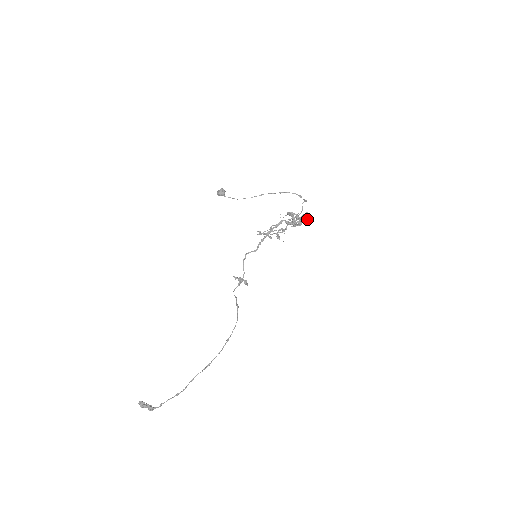
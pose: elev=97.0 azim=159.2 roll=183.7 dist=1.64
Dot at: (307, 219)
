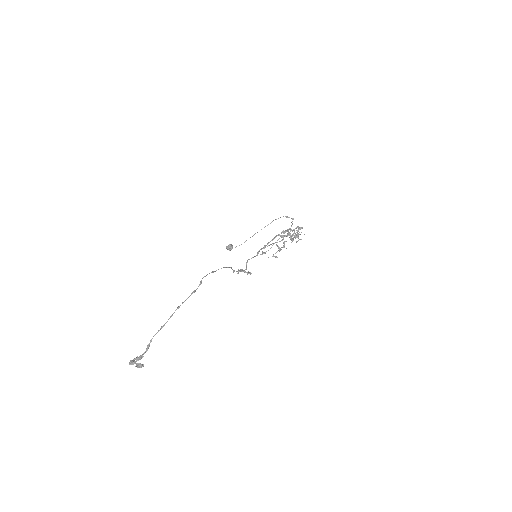
Dot at: (299, 229)
